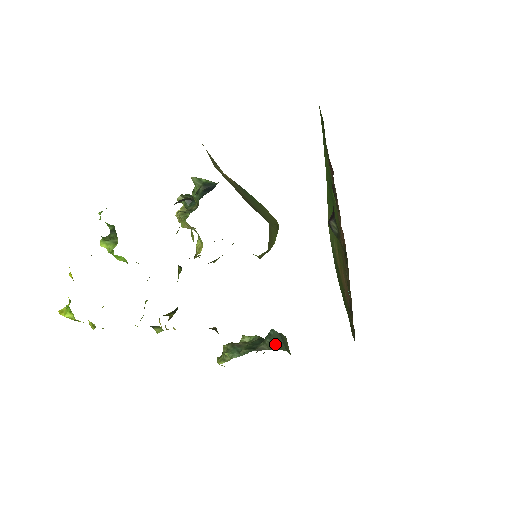
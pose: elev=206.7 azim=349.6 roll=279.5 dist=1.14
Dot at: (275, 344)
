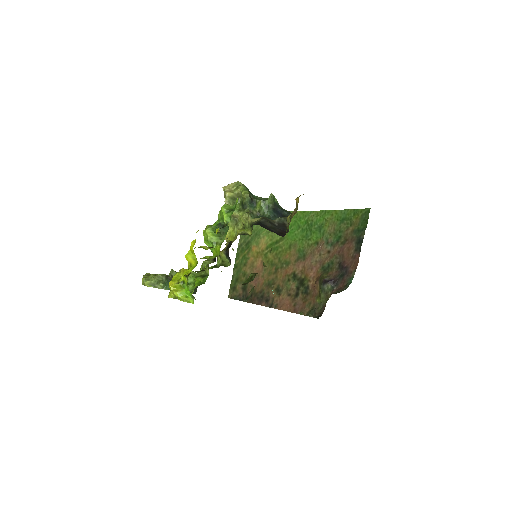
Dot at: (196, 290)
